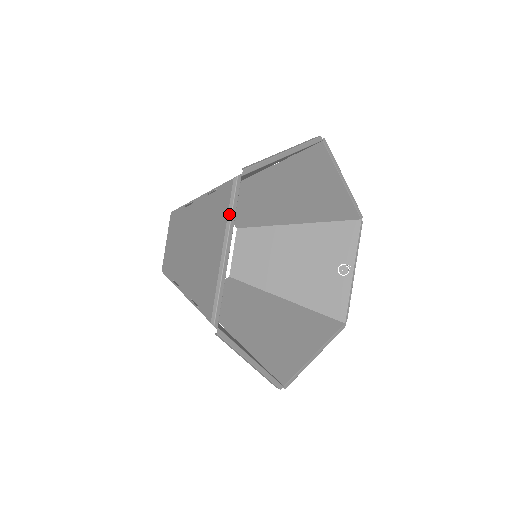
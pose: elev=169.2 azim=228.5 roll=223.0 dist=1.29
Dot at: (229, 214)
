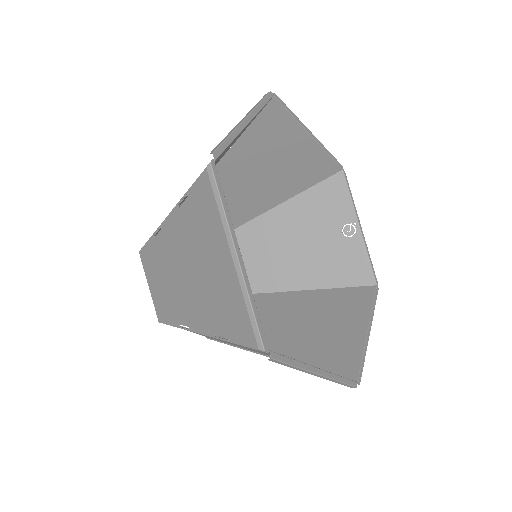
Dot at: (221, 212)
